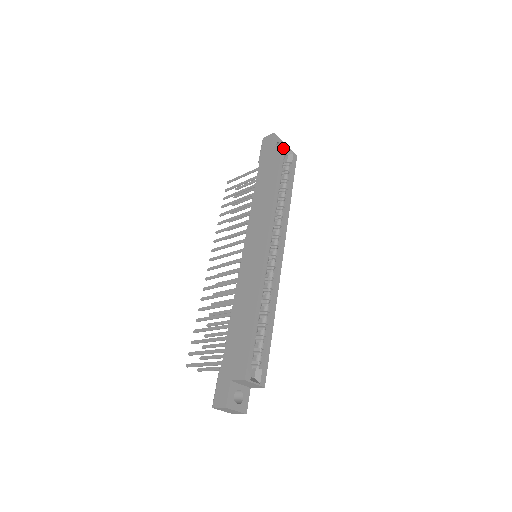
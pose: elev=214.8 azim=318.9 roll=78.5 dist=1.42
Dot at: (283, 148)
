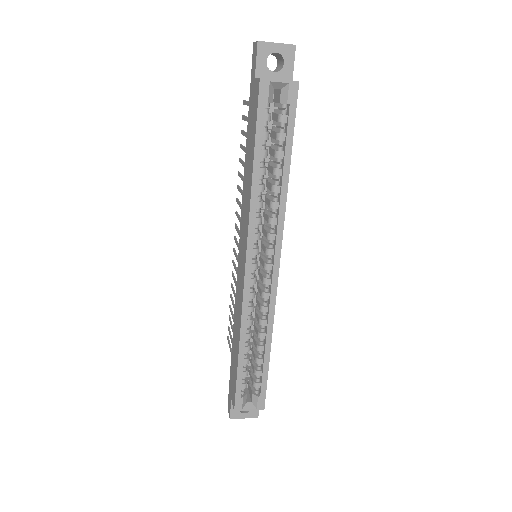
Dot at: (261, 90)
